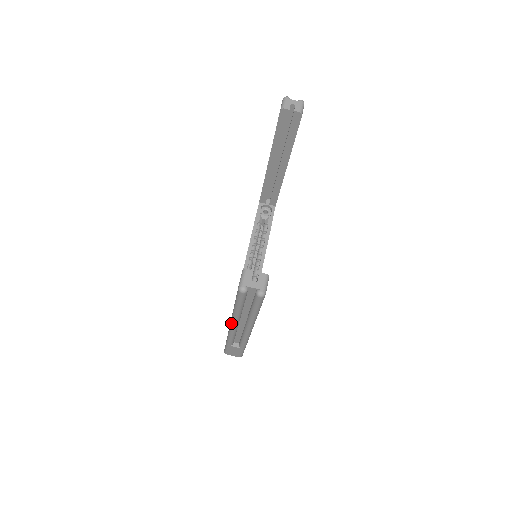
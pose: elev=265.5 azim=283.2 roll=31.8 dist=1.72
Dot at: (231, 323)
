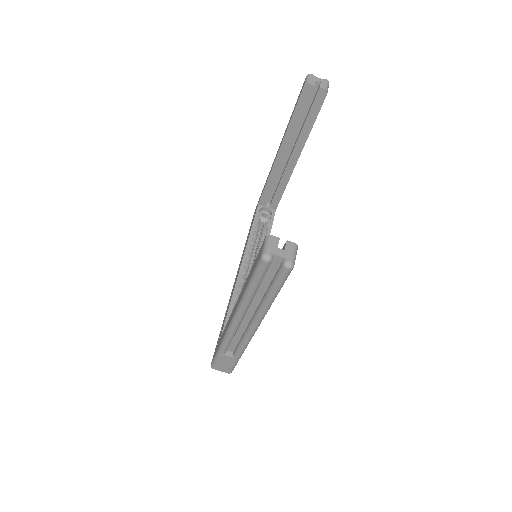
Dot at: (234, 316)
